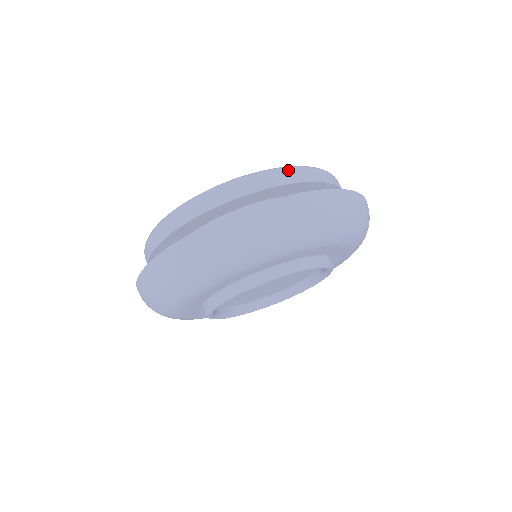
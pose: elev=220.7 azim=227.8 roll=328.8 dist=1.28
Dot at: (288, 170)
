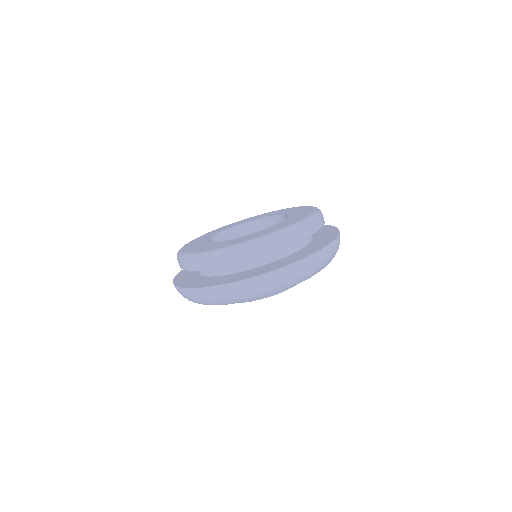
Dot at: (297, 230)
